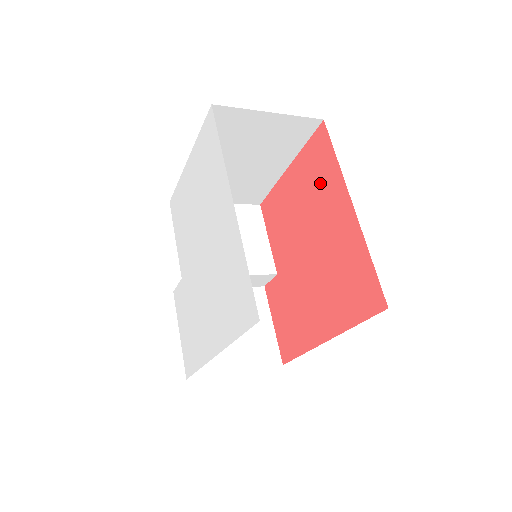
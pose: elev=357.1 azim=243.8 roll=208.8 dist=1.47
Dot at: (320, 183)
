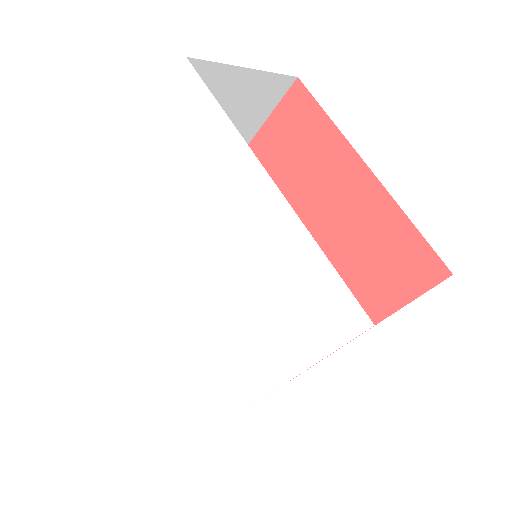
Dot at: (307, 154)
